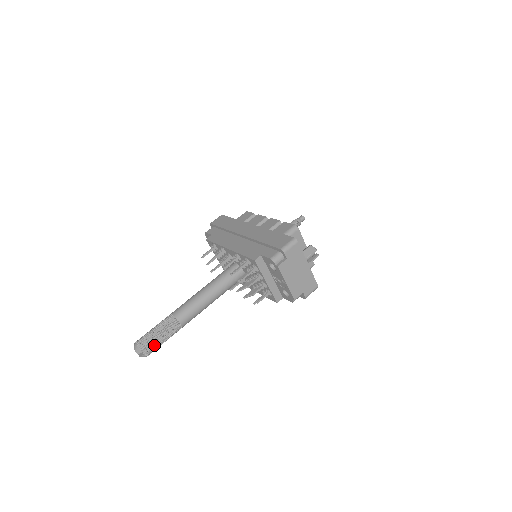
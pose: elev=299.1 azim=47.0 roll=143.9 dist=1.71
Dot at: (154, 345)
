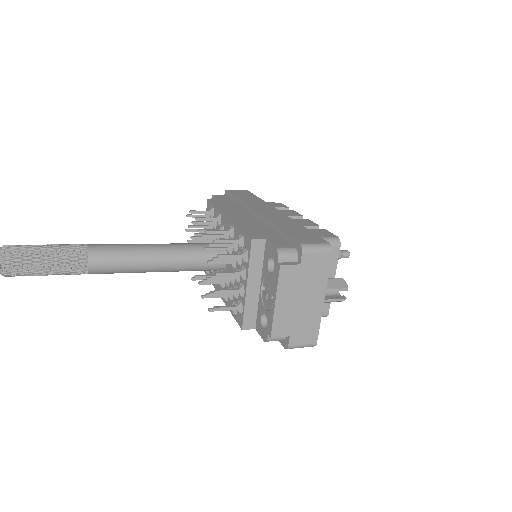
Dot at: (27, 265)
